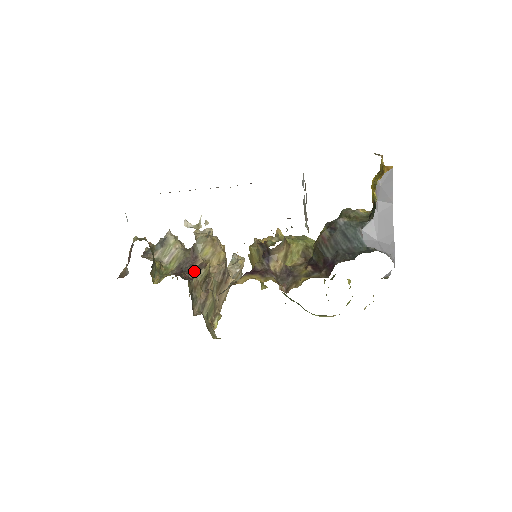
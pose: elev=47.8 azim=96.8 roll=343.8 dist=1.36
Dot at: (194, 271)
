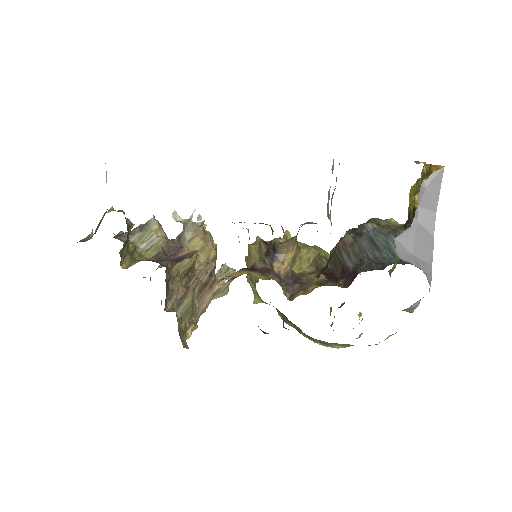
Dot at: (176, 260)
